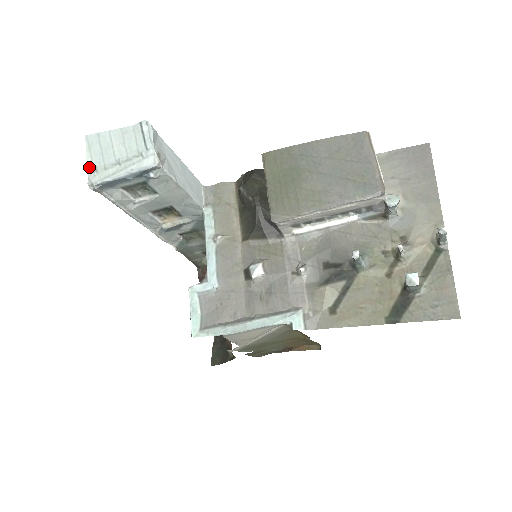
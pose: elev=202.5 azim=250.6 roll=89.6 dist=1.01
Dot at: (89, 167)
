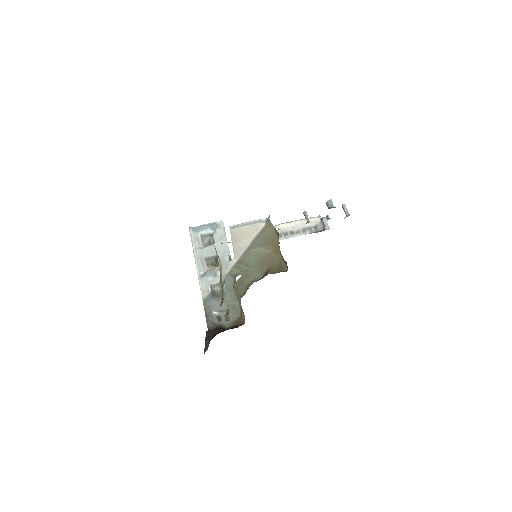
Dot at: occluded
